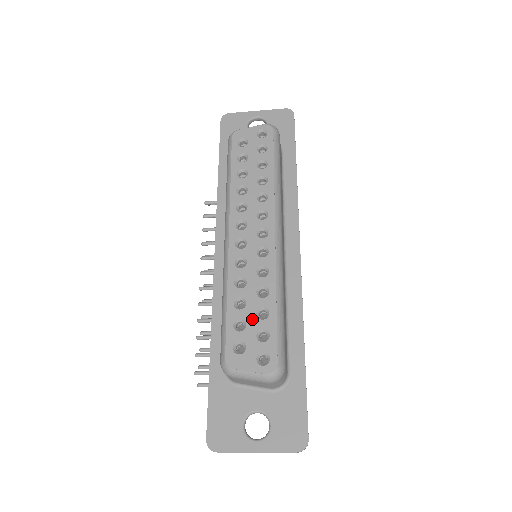
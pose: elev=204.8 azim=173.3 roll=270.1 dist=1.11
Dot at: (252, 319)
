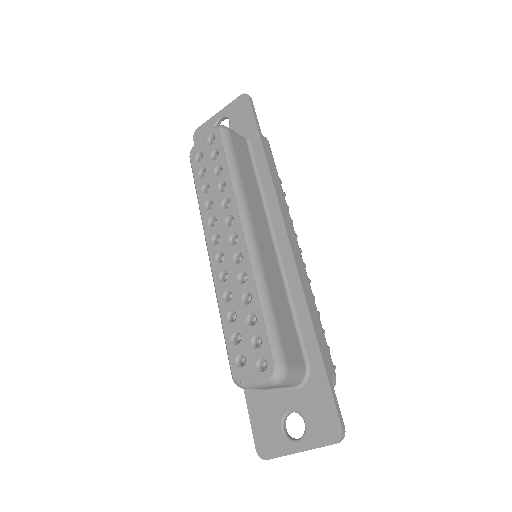
Dot at: (244, 328)
